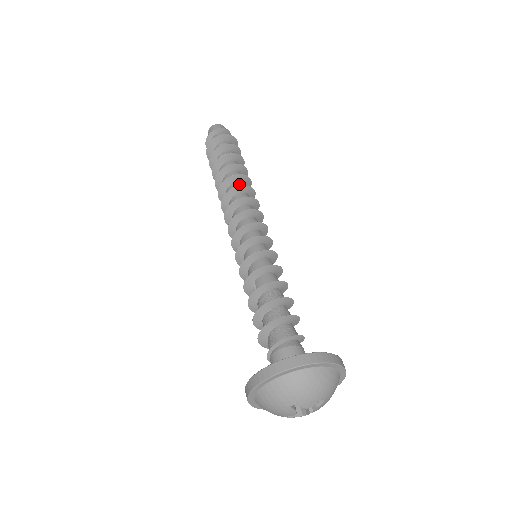
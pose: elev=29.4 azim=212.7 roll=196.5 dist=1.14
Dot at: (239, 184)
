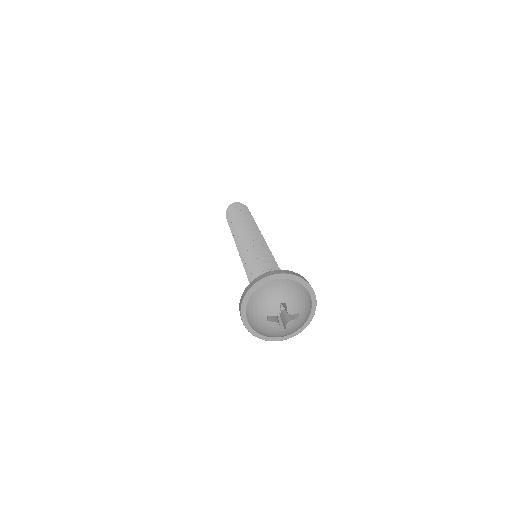
Dot at: occluded
